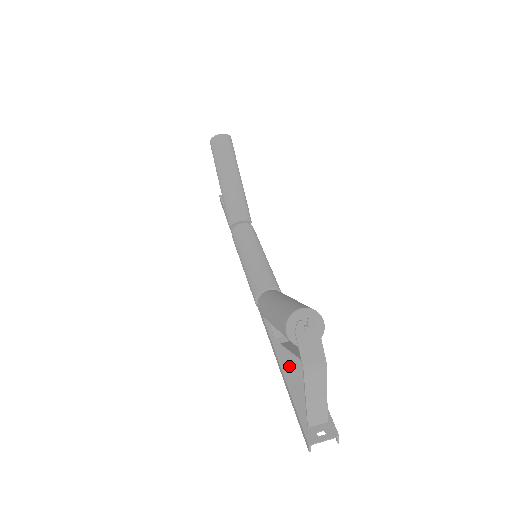
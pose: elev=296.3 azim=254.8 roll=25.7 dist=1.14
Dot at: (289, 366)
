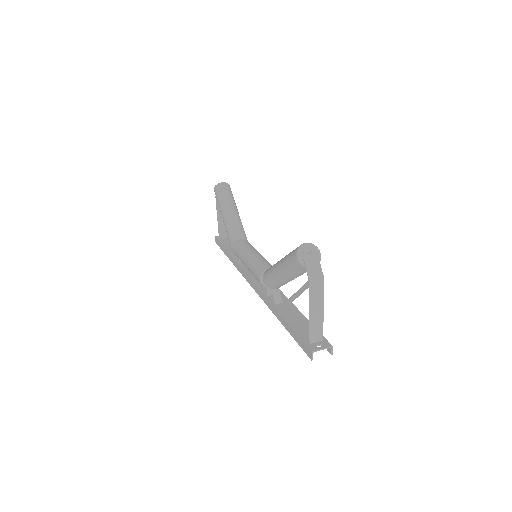
Dot at: (289, 317)
